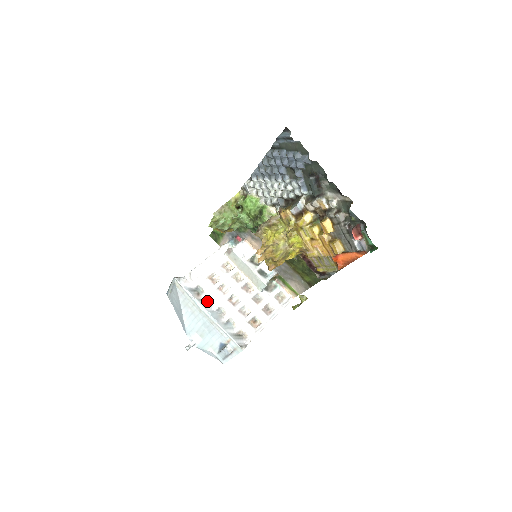
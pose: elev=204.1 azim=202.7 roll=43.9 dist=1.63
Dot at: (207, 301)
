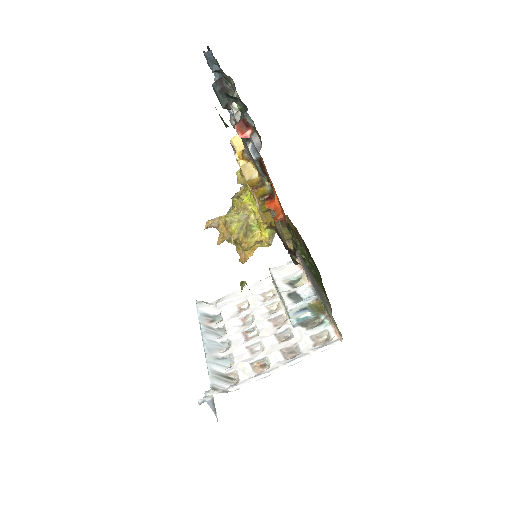
Dot at: (218, 330)
